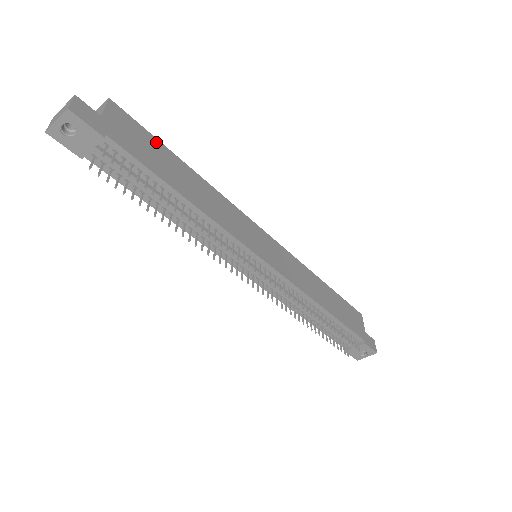
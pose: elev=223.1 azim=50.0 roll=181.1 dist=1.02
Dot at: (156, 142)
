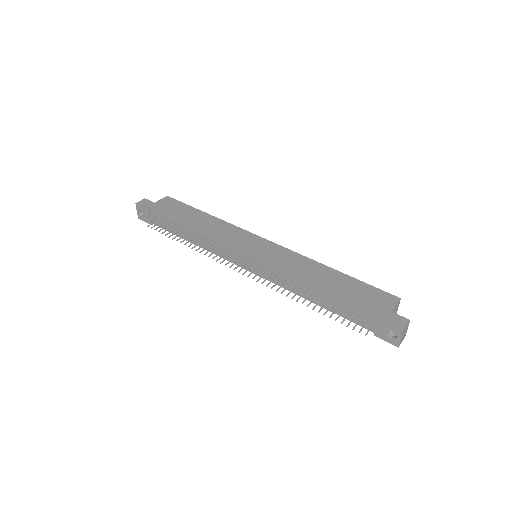
Dot at: (187, 207)
